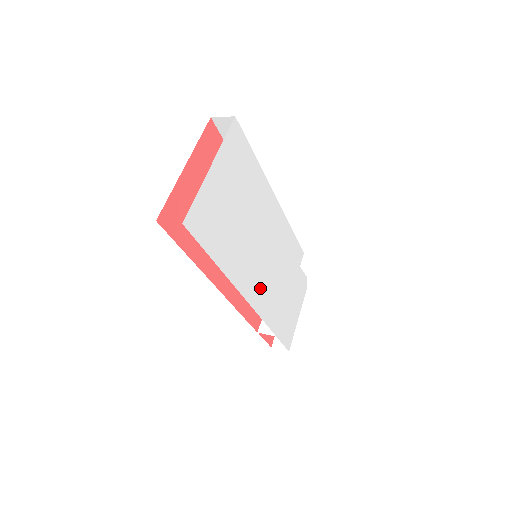
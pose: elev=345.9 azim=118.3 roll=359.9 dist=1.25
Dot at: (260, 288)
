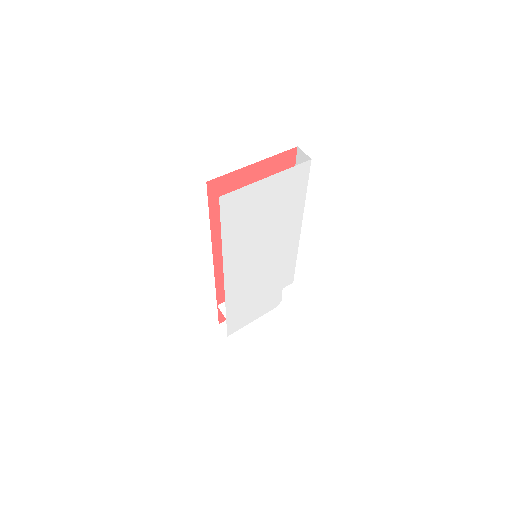
Dot at: (240, 278)
